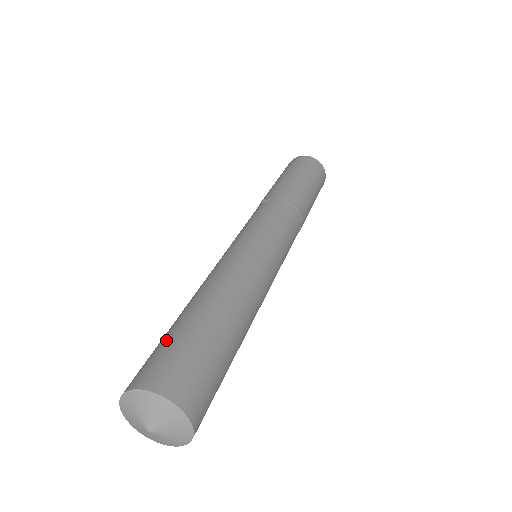
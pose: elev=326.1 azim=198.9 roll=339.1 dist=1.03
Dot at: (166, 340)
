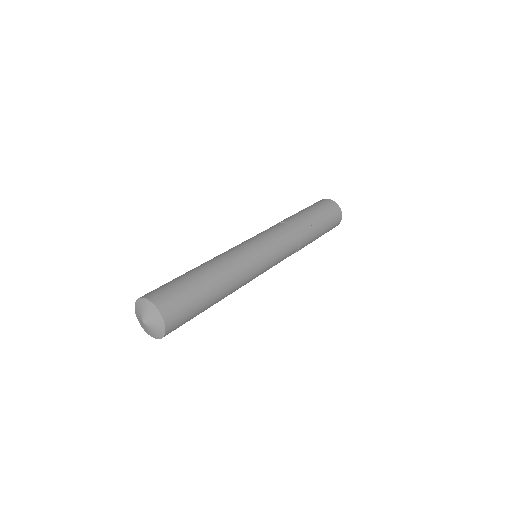
Dot at: (181, 285)
